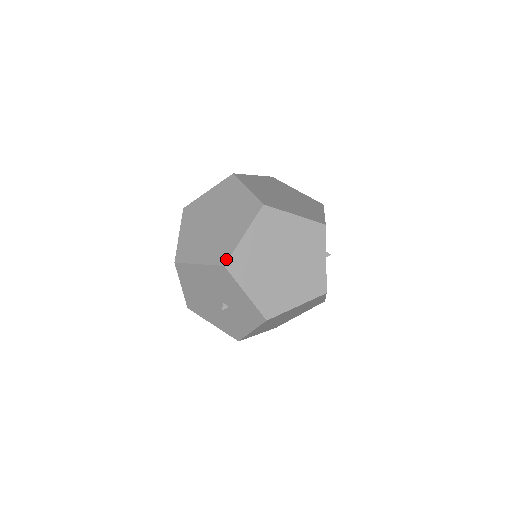
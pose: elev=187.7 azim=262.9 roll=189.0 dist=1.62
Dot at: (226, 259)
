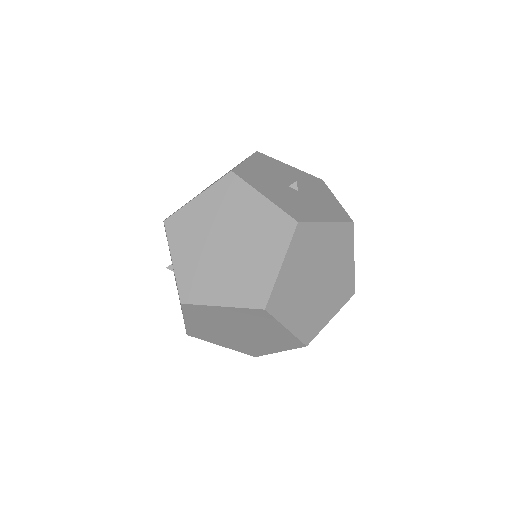
Dot at: occluded
